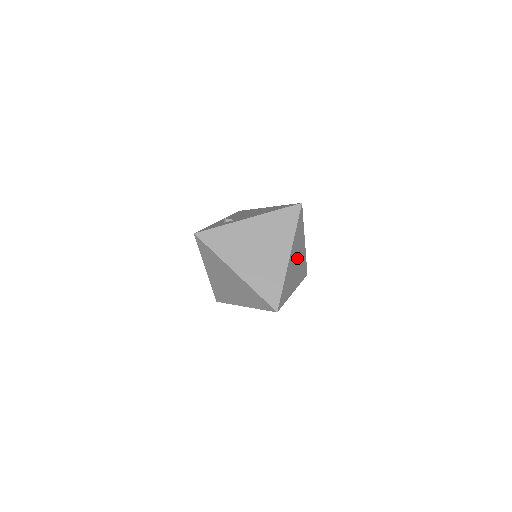
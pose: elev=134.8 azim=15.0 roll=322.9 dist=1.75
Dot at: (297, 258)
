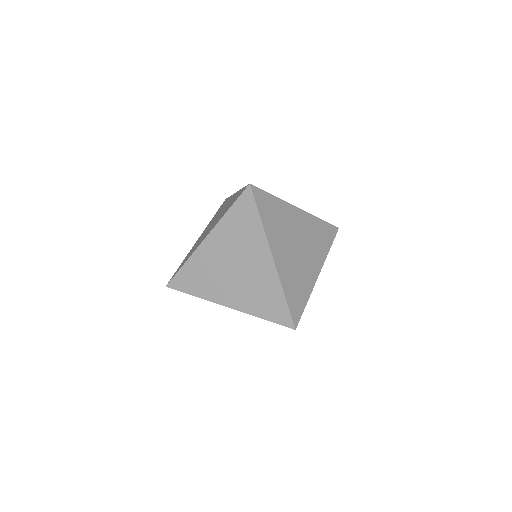
Dot at: occluded
